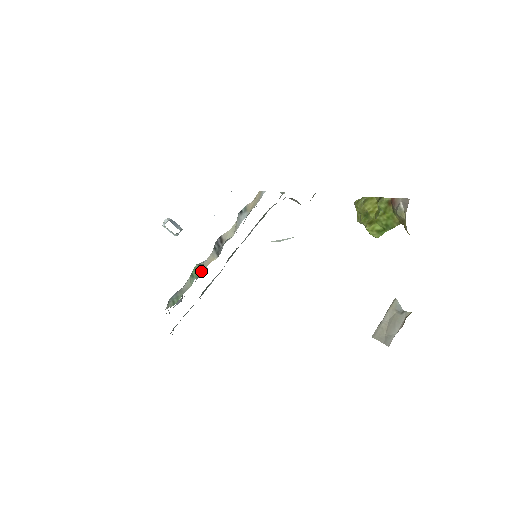
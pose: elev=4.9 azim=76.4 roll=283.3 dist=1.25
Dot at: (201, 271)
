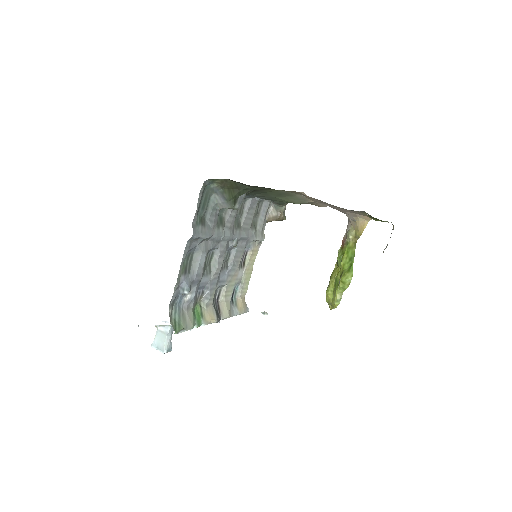
Dot at: (202, 323)
